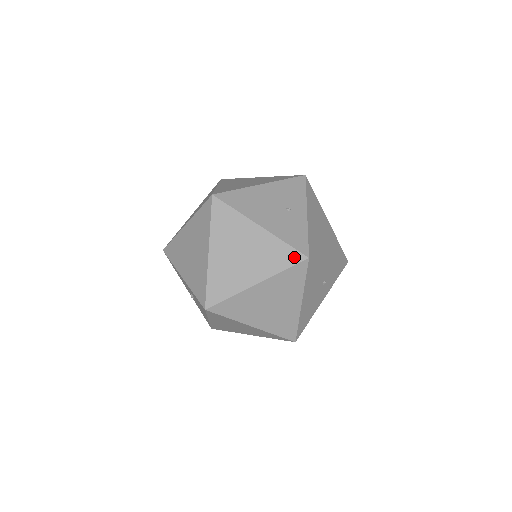
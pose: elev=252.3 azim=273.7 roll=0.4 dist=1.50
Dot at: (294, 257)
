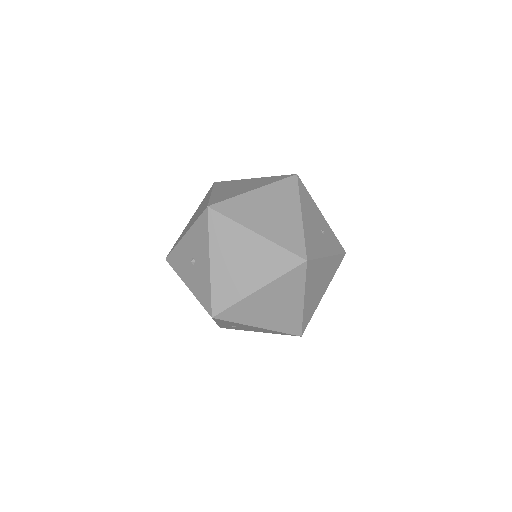
Dot at: (285, 177)
